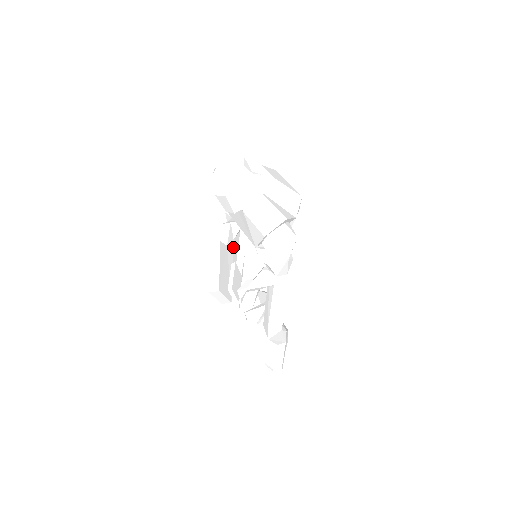
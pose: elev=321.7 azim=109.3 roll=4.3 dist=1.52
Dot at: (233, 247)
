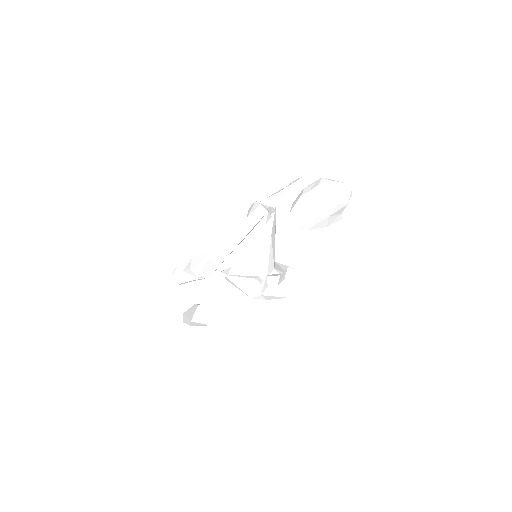
Dot at: occluded
